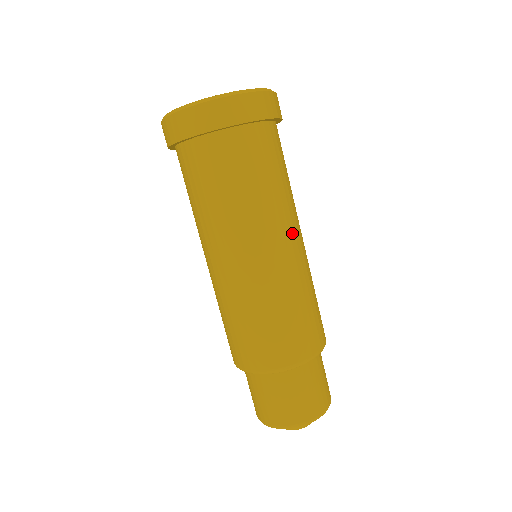
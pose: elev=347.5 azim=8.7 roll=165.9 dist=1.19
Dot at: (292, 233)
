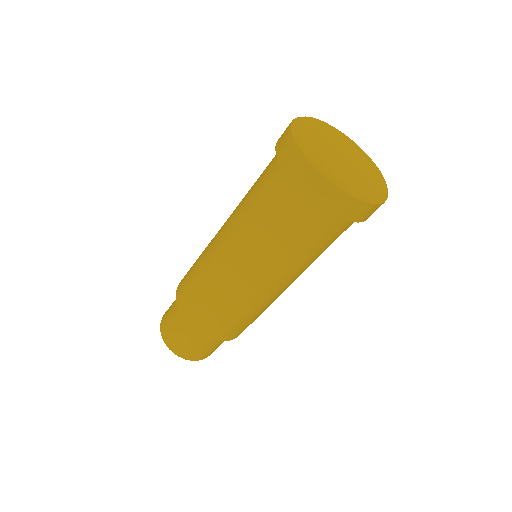
Dot at: (290, 282)
